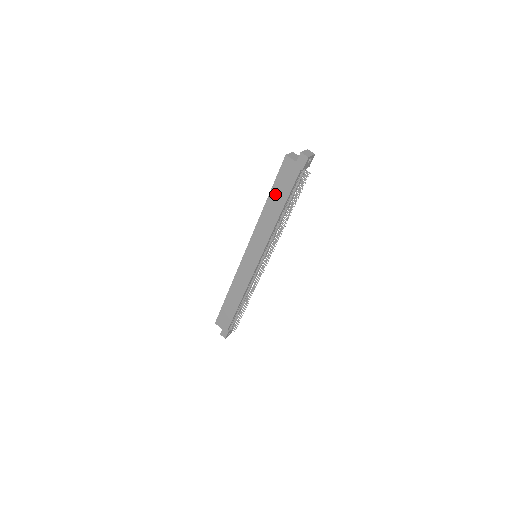
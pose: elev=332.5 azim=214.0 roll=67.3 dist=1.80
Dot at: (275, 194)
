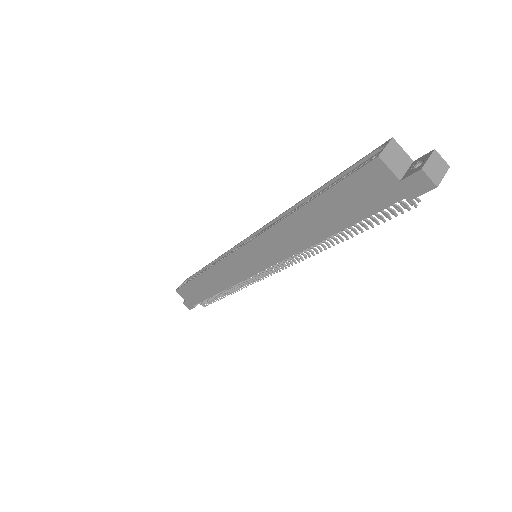
Dot at: (323, 208)
